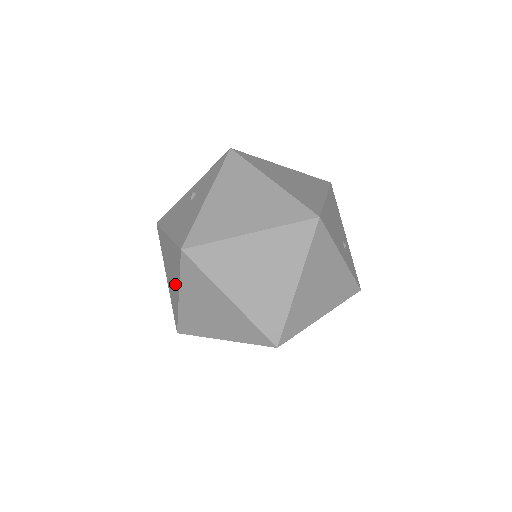
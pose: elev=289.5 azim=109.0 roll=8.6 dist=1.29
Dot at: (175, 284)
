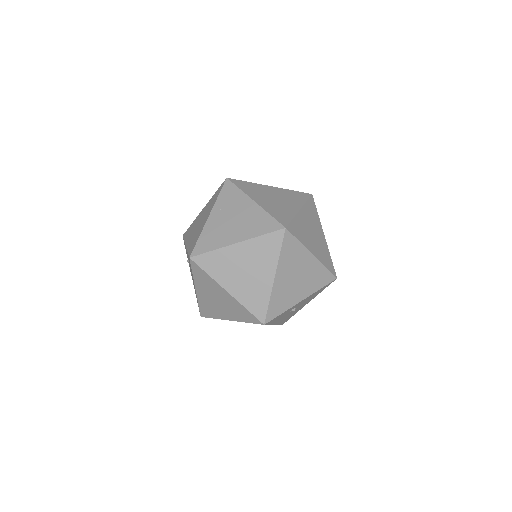
Dot at: (205, 218)
